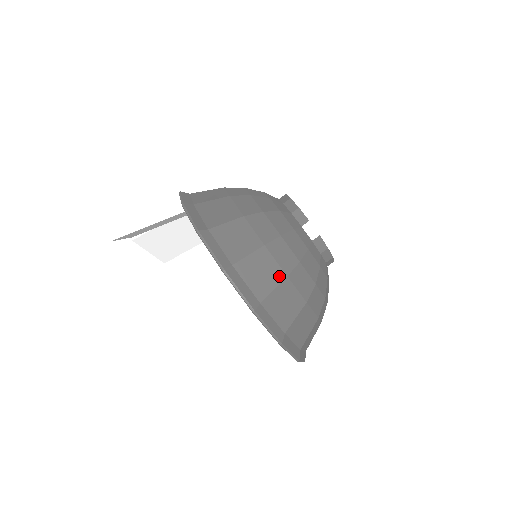
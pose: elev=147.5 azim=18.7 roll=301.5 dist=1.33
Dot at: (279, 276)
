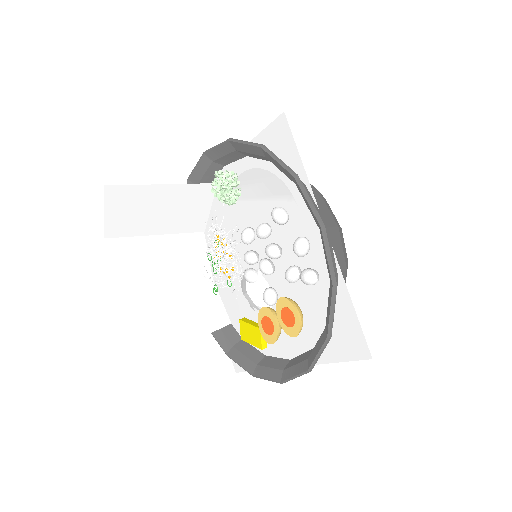
Dot at: (311, 186)
